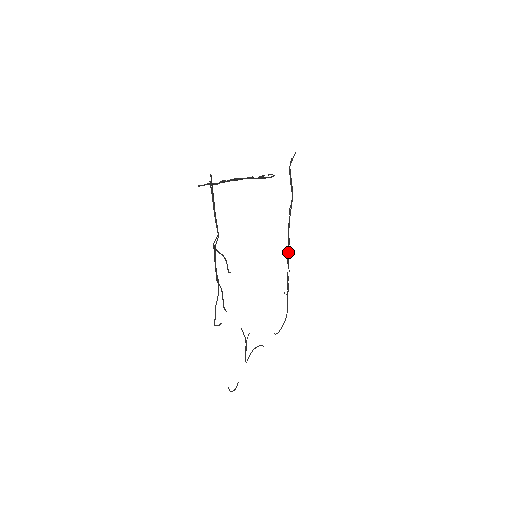
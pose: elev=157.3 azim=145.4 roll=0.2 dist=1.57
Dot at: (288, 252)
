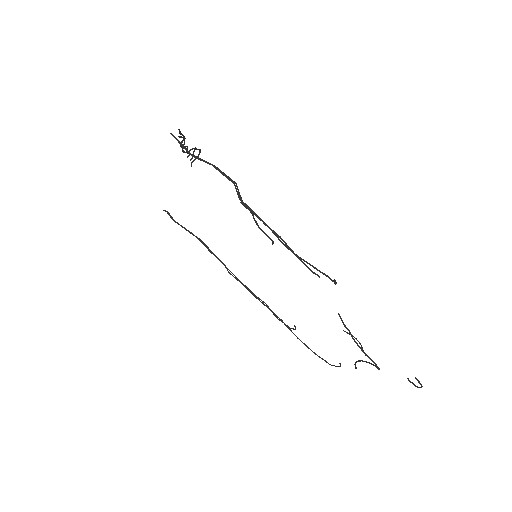
Dot at: (251, 293)
